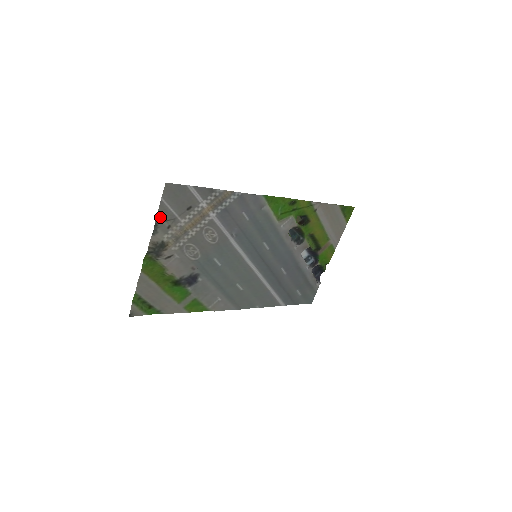
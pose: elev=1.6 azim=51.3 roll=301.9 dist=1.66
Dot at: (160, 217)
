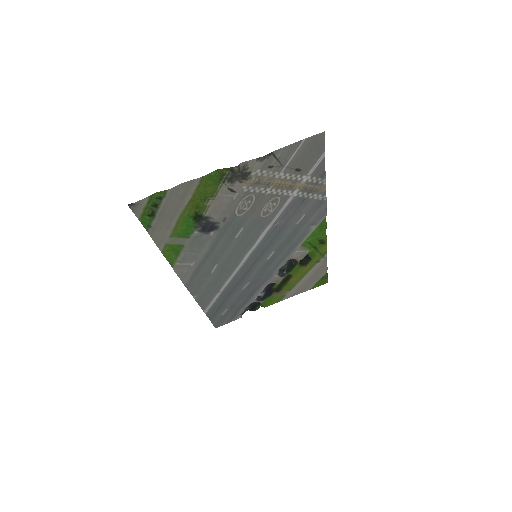
Dot at: (281, 151)
